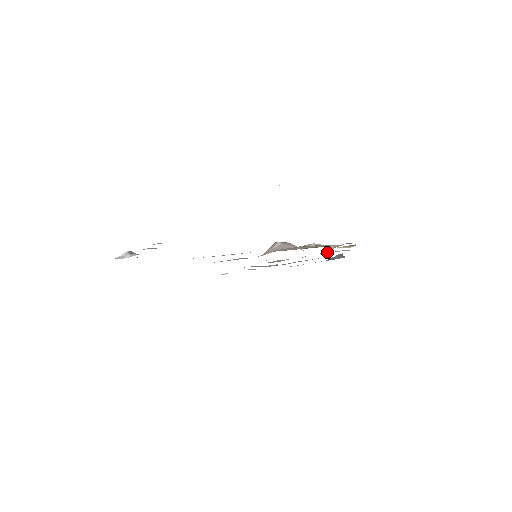
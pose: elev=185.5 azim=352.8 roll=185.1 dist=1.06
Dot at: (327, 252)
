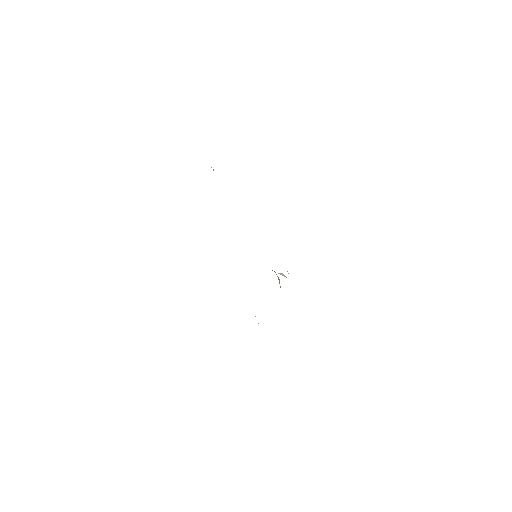
Dot at: occluded
